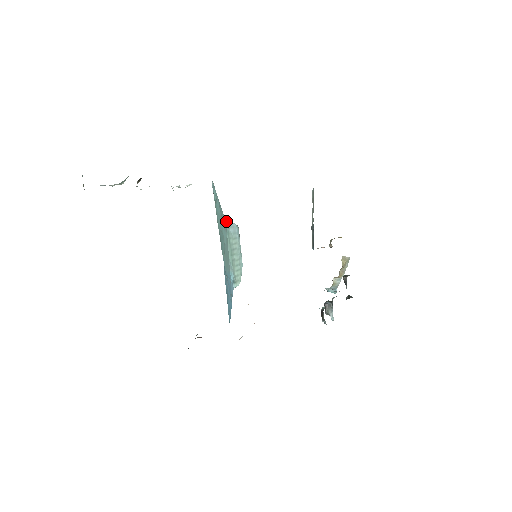
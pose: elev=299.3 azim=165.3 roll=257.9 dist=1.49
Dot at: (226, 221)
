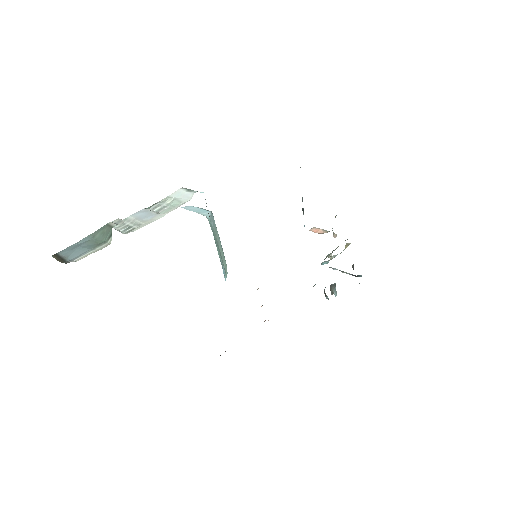
Dot at: (206, 217)
